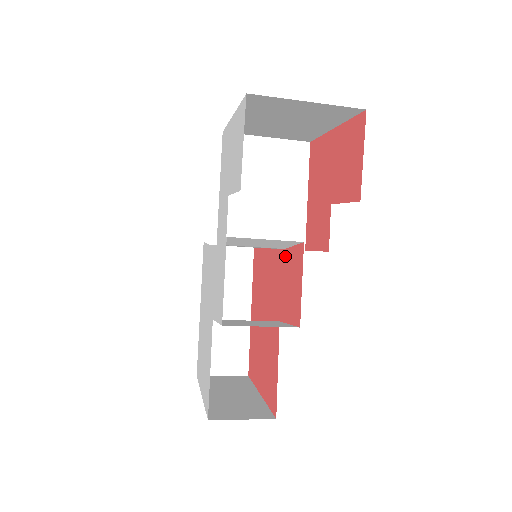
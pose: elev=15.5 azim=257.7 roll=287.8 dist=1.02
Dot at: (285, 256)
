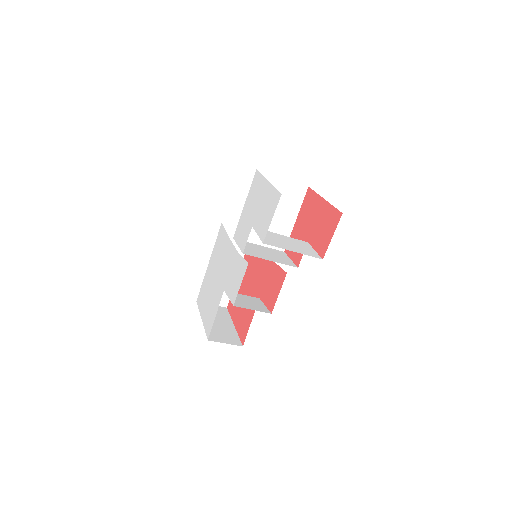
Dot at: (273, 266)
